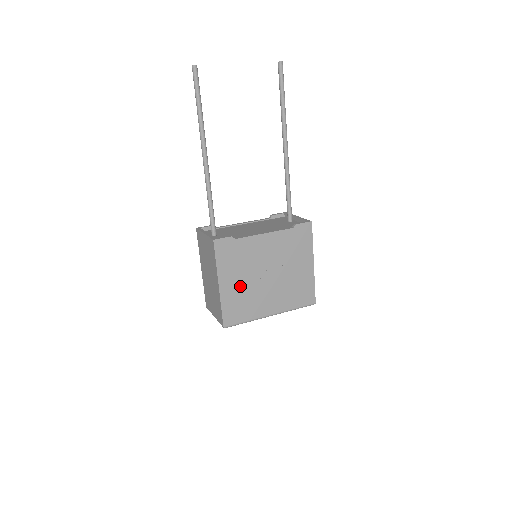
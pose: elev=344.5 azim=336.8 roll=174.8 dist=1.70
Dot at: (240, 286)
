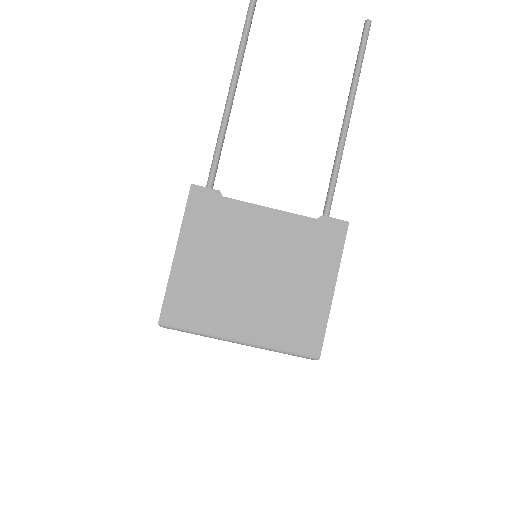
Dot at: (206, 270)
